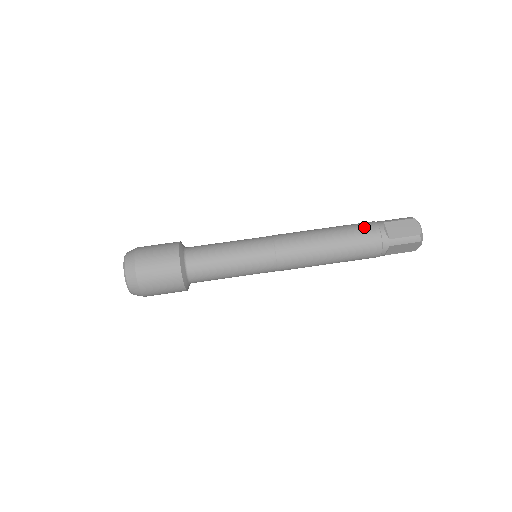
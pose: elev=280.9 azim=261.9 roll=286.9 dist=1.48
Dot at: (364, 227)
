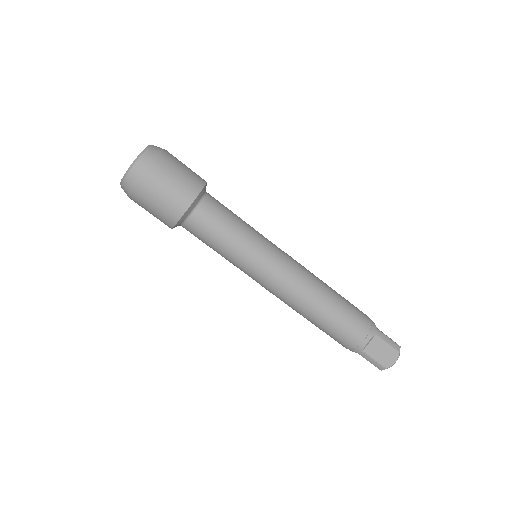
Dot at: (357, 326)
